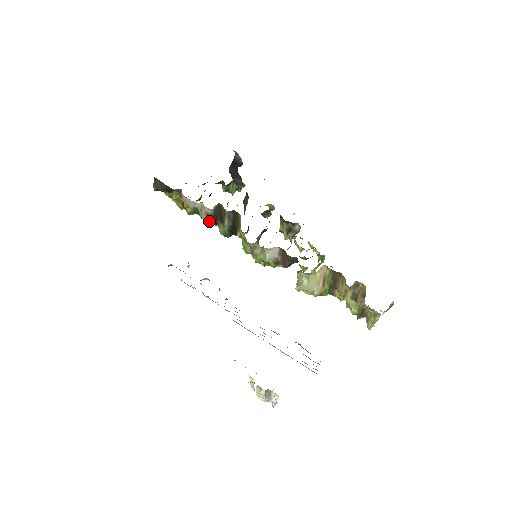
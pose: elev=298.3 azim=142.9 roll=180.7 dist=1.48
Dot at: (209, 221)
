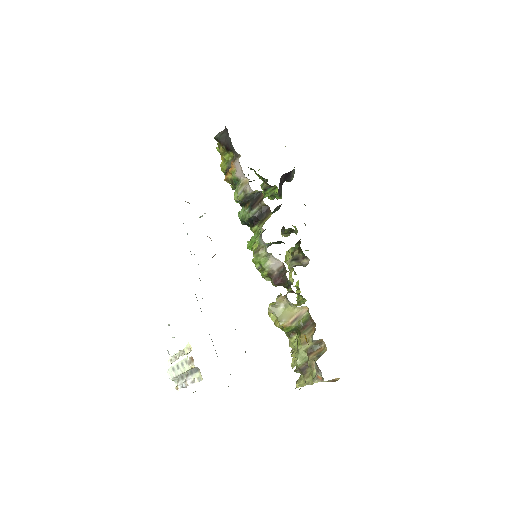
Dot at: (241, 198)
